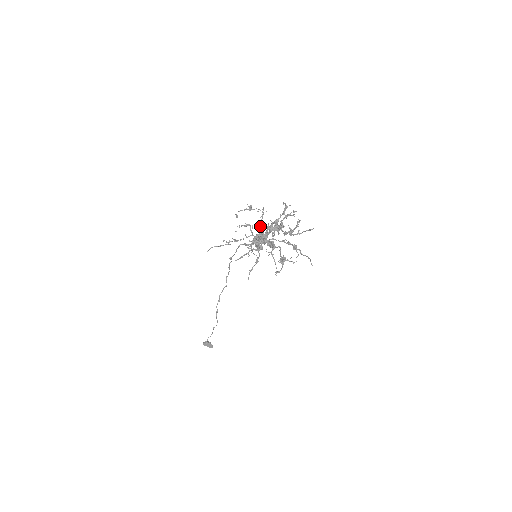
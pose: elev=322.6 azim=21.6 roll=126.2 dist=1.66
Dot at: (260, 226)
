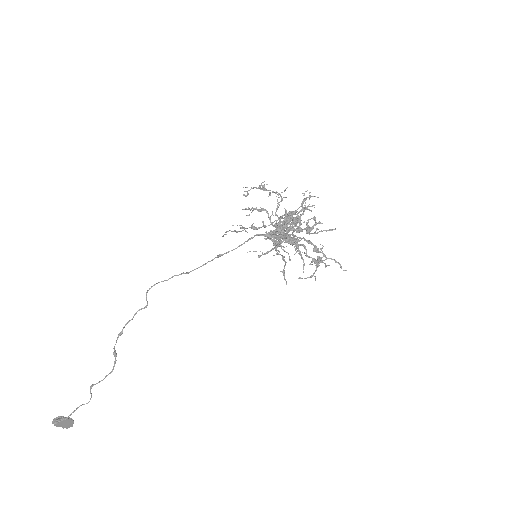
Dot at: occluded
